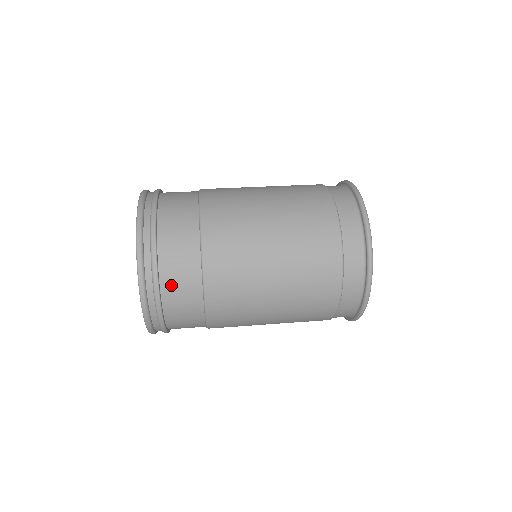
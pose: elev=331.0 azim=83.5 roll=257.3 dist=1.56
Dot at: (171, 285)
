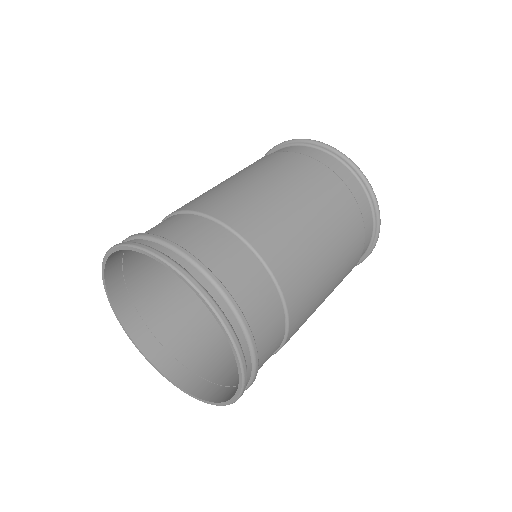
Dot at: (263, 357)
